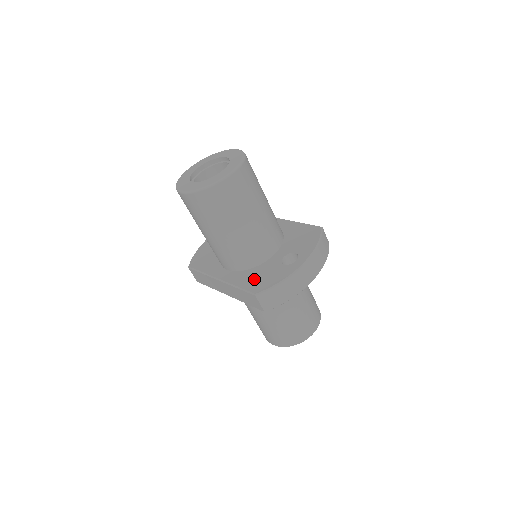
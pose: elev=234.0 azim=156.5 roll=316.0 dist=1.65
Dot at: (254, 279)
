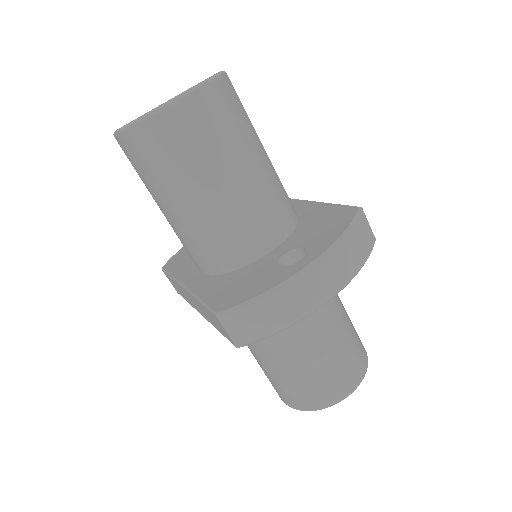
Dot at: (227, 288)
